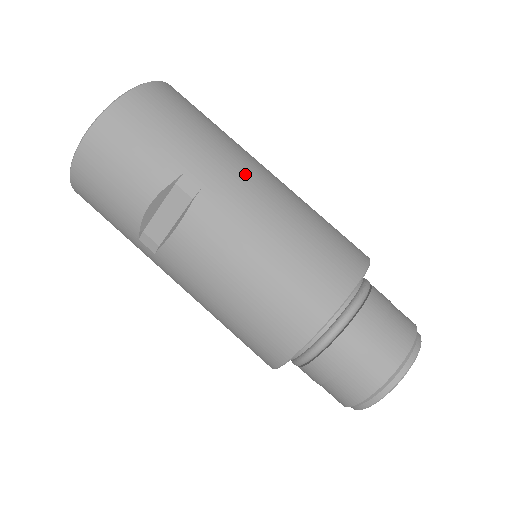
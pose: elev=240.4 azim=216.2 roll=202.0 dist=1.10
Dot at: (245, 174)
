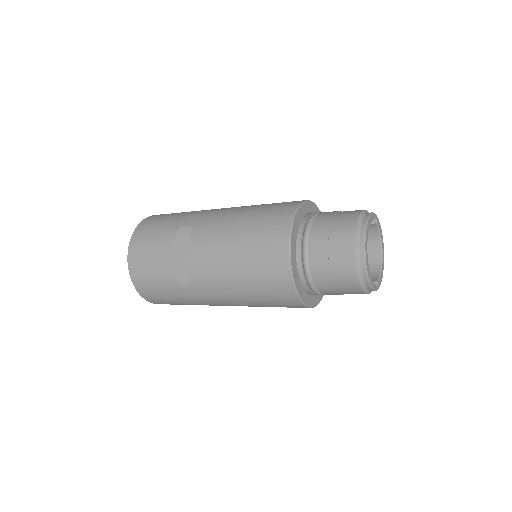
Dot at: (214, 210)
